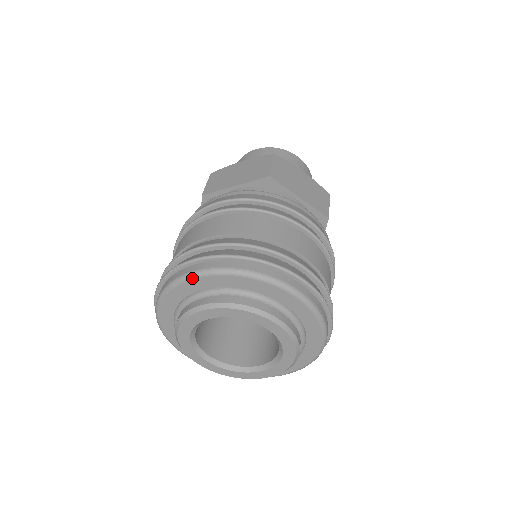
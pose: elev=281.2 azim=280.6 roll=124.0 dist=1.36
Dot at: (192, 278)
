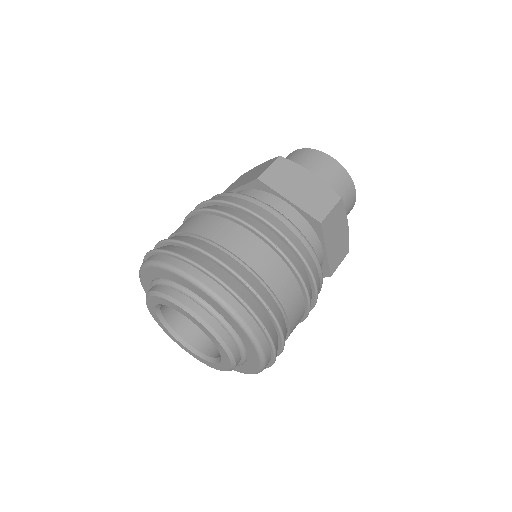
Dot at: (144, 267)
